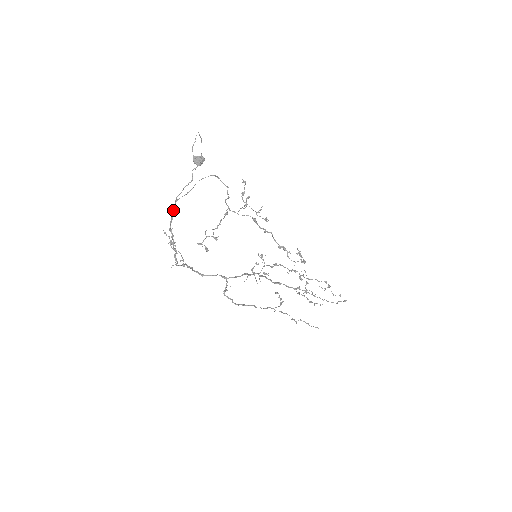
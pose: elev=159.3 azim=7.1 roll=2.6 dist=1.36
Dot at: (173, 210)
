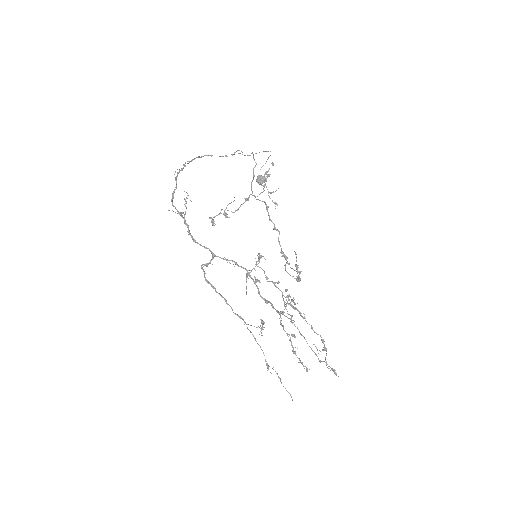
Dot at: (198, 156)
